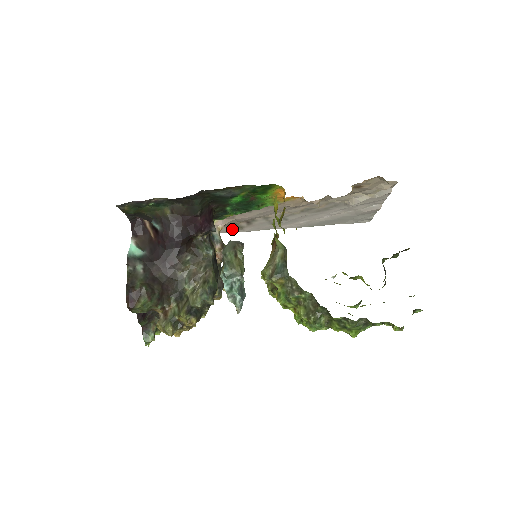
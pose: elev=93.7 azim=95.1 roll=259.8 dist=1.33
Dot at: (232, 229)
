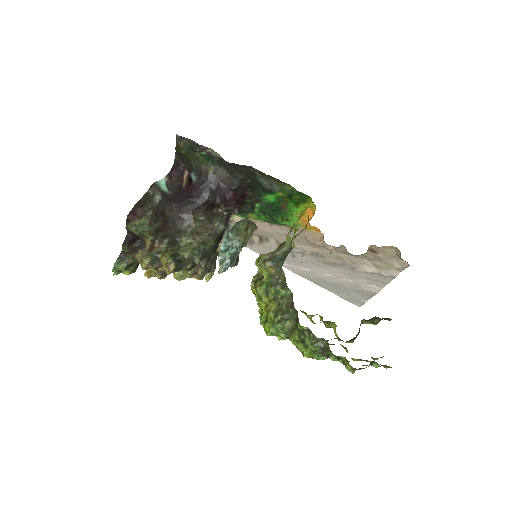
Dot at: occluded
